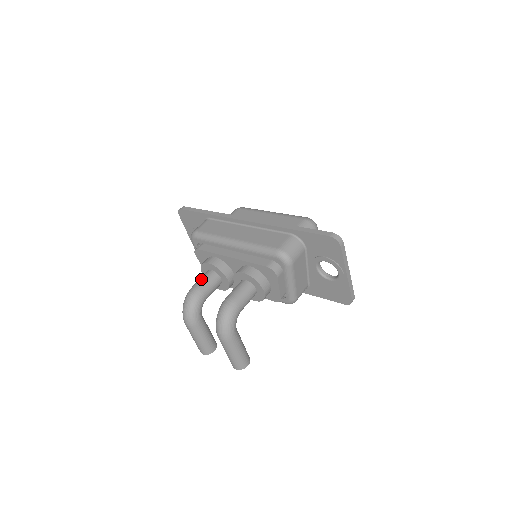
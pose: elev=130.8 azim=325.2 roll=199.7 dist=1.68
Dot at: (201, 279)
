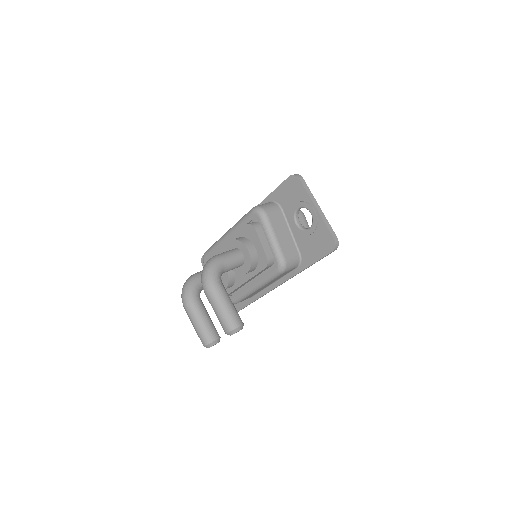
Dot at: occluded
